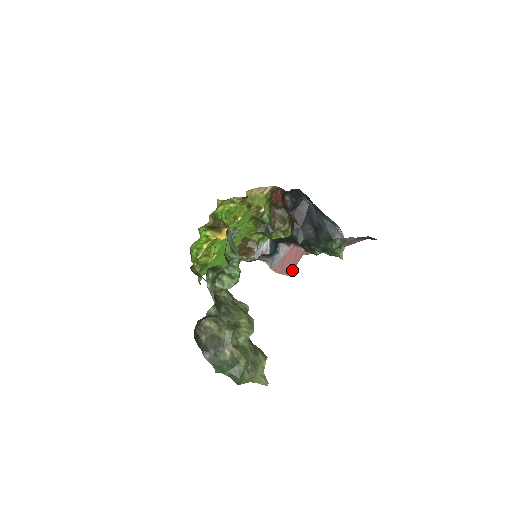
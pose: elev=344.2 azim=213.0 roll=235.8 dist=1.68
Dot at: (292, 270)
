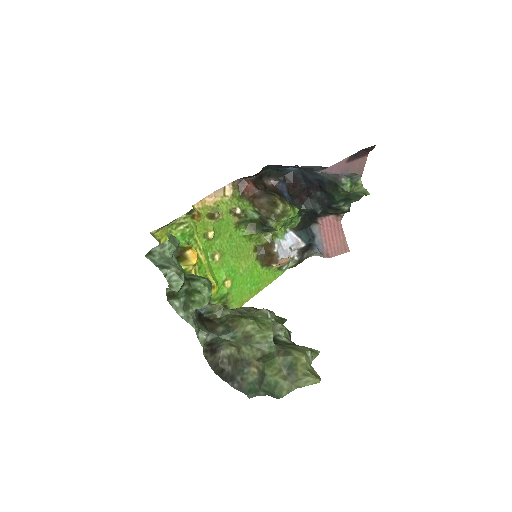
Dot at: (345, 244)
